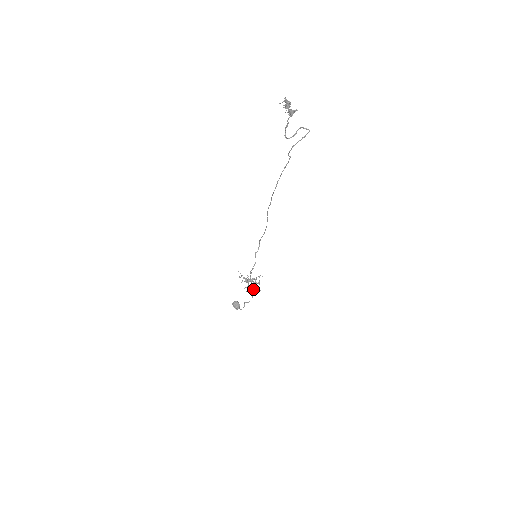
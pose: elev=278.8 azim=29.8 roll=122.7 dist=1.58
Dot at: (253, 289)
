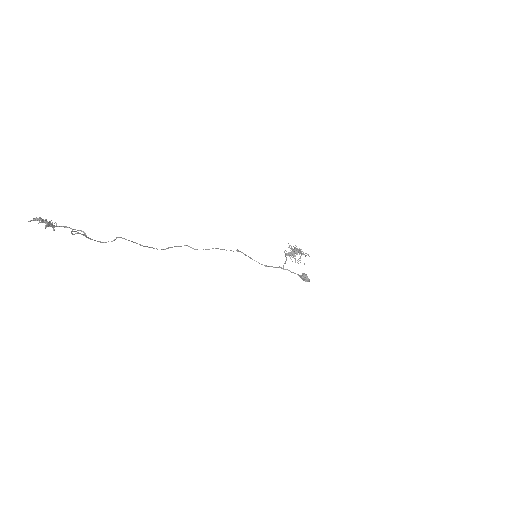
Dot at: occluded
